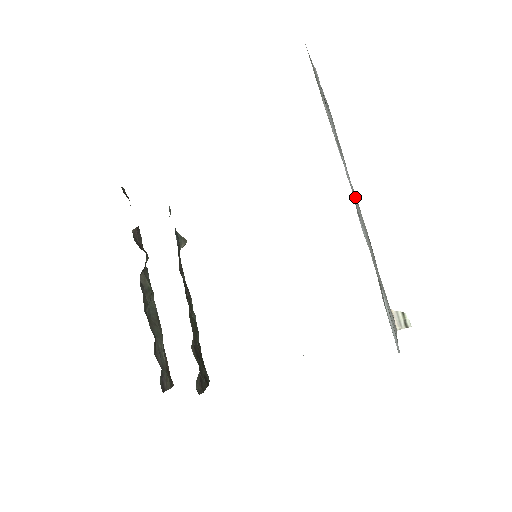
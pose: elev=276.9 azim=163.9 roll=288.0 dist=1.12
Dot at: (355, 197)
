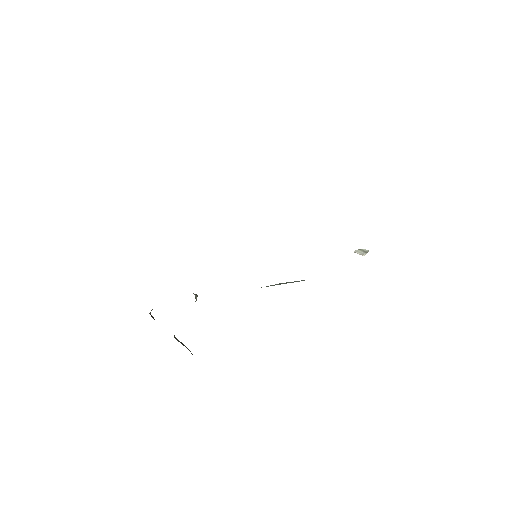
Dot at: occluded
